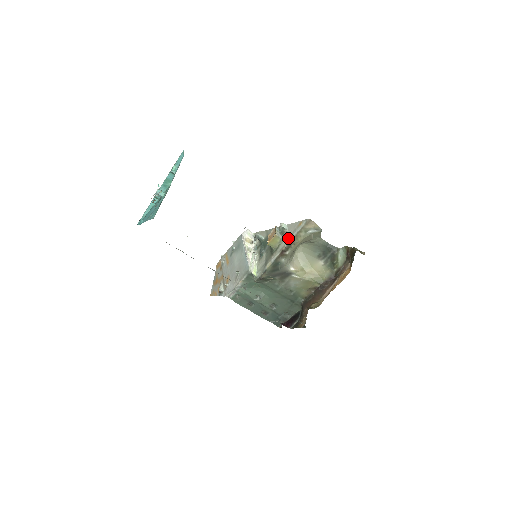
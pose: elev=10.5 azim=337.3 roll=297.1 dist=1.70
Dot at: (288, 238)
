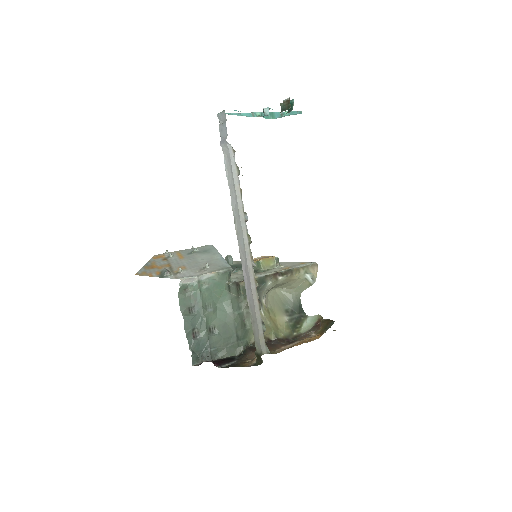
Dot at: (285, 267)
